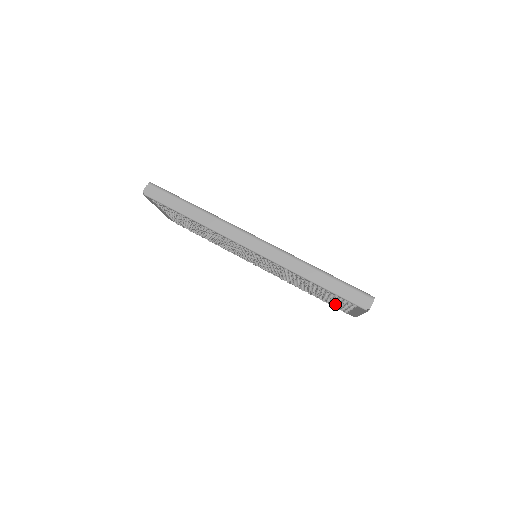
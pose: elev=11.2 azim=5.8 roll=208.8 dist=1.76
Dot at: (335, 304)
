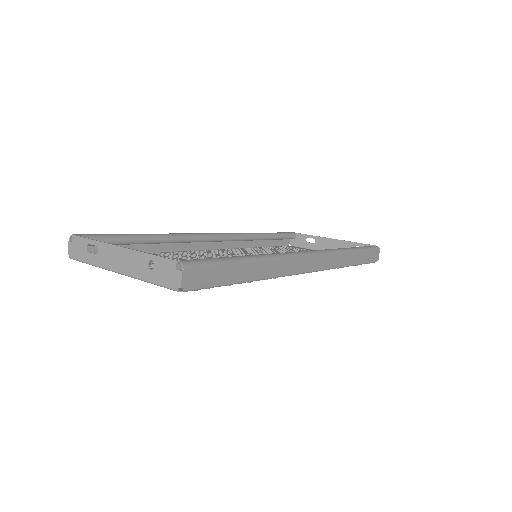
Dot at: occluded
